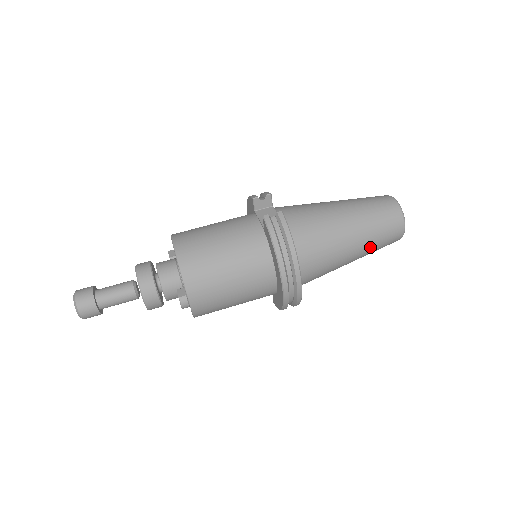
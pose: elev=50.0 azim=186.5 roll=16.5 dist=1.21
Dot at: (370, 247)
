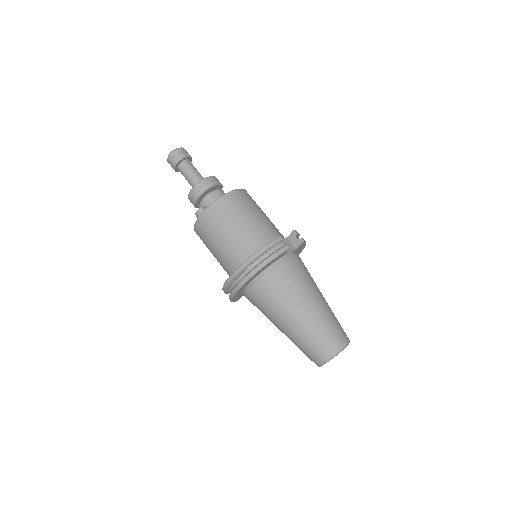
Dot at: (298, 337)
